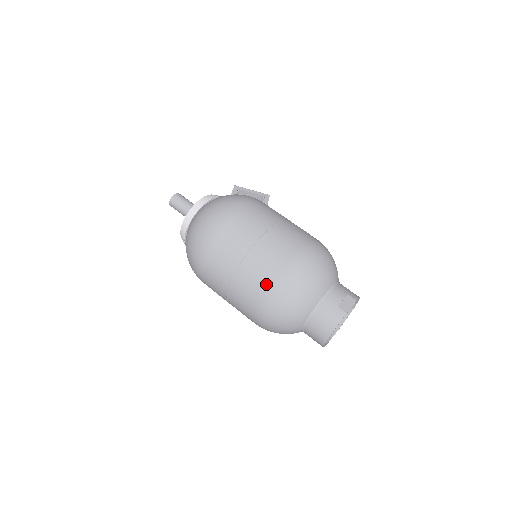
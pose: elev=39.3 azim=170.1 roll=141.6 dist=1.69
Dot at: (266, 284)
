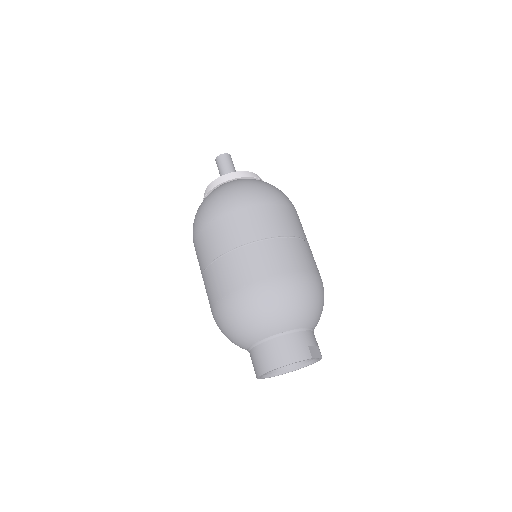
Dot at: (272, 273)
